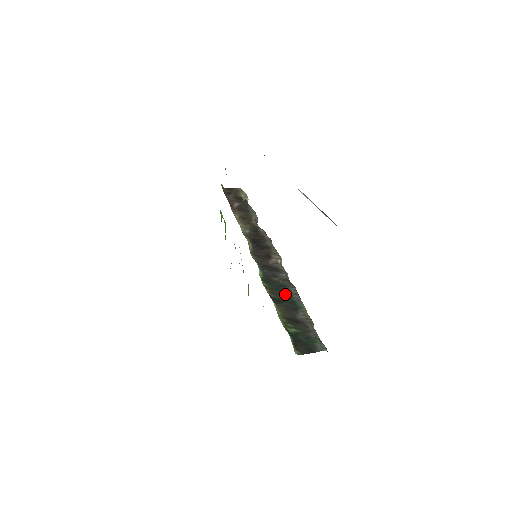
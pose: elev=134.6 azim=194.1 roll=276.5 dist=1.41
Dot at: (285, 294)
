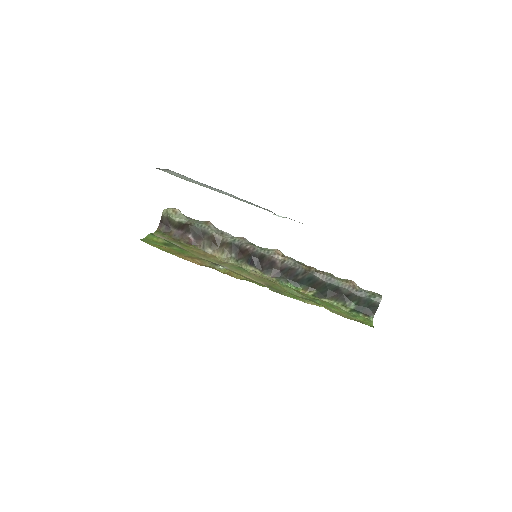
Dot at: (319, 284)
